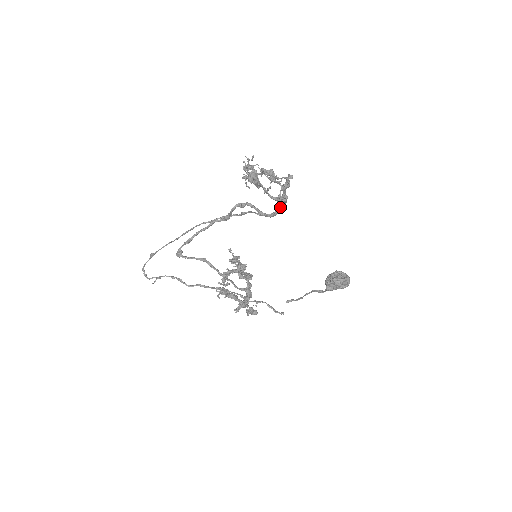
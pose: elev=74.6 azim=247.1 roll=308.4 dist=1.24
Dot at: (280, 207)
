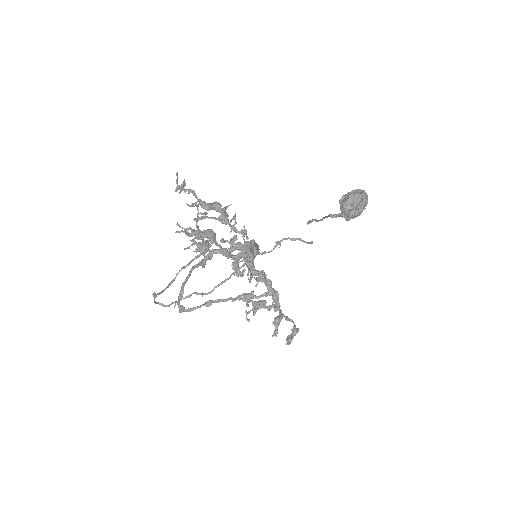
Dot at: occluded
